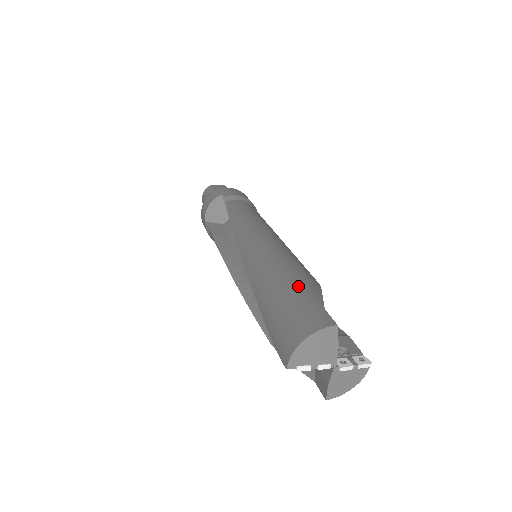
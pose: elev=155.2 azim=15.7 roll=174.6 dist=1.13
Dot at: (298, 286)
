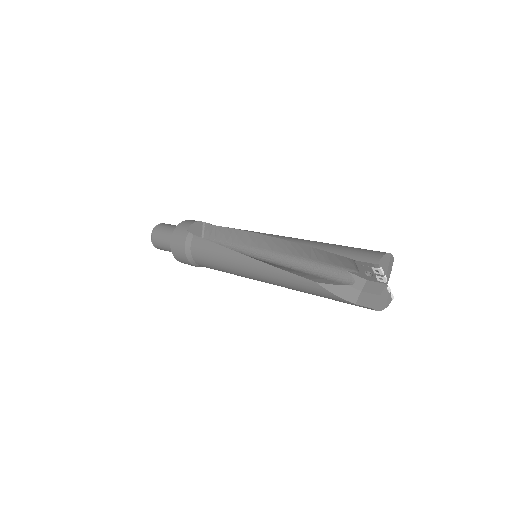
Dot at: occluded
